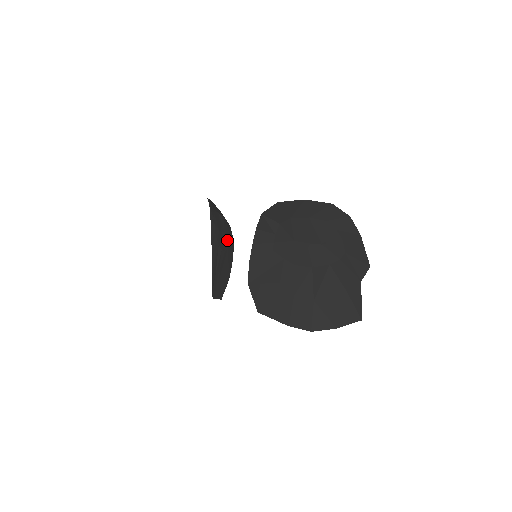
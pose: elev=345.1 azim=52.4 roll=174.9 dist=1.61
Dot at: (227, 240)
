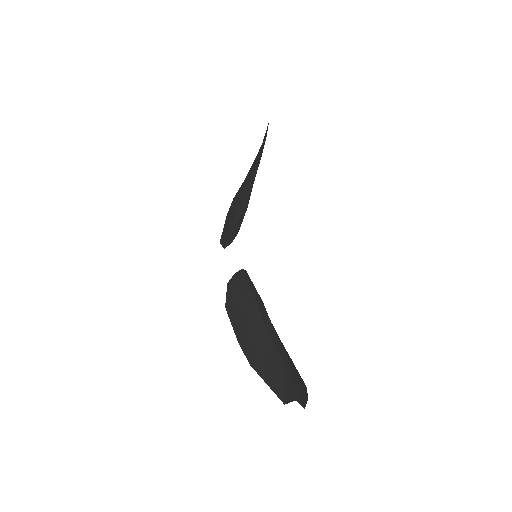
Dot at: (249, 199)
